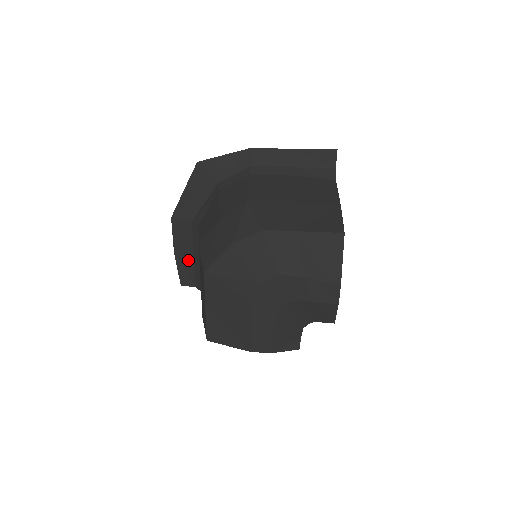
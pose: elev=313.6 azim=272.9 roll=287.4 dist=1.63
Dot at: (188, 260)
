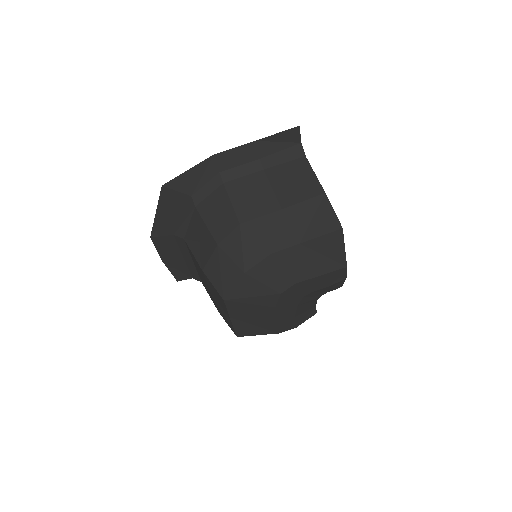
Dot at: (178, 262)
